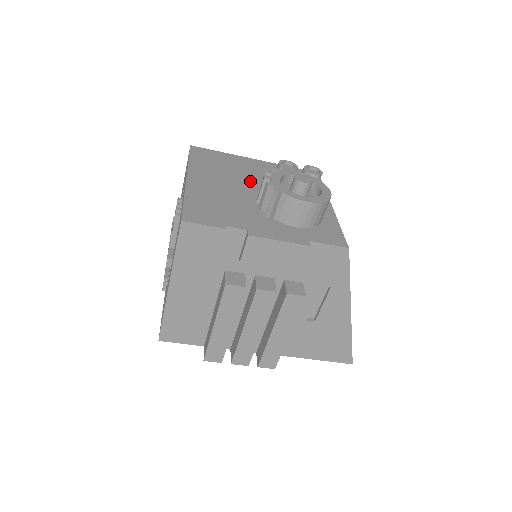
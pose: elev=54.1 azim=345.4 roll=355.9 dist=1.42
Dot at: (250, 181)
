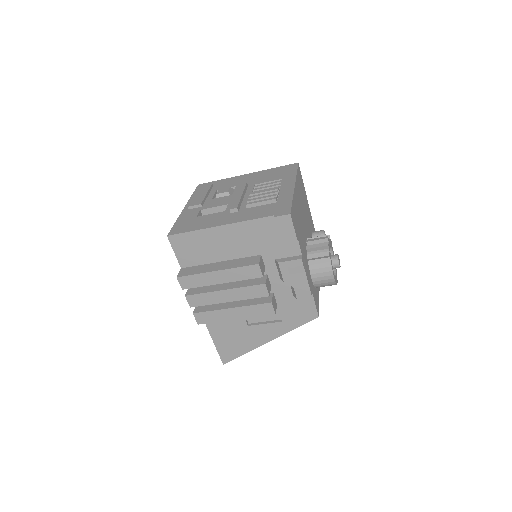
Dot at: (307, 223)
